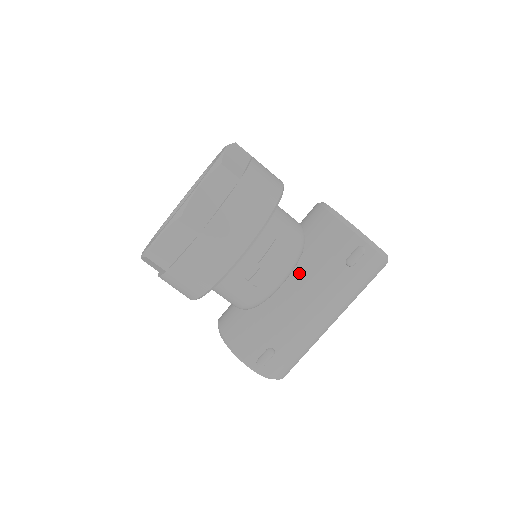
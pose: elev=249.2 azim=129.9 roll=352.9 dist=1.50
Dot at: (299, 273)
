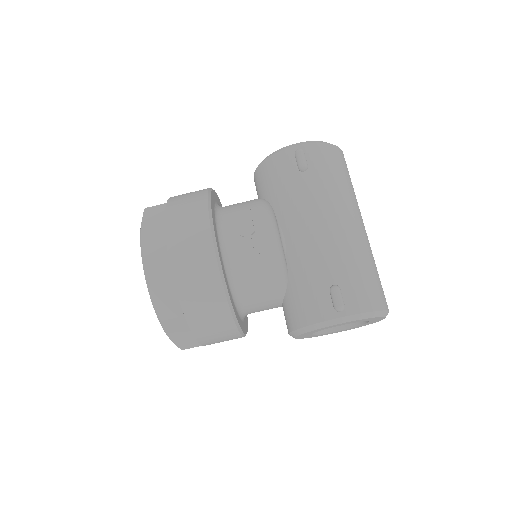
Dot at: (283, 217)
